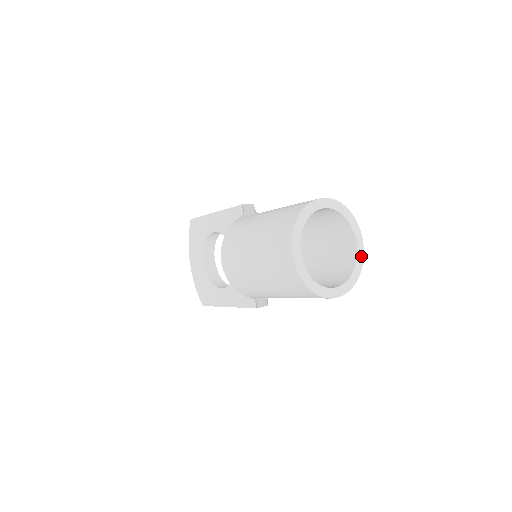
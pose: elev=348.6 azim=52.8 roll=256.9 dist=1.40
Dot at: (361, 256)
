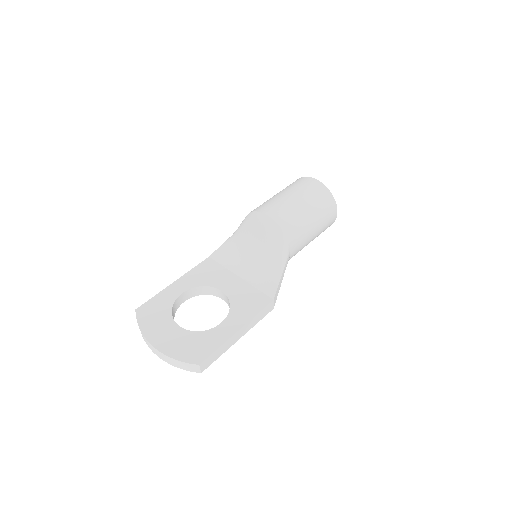
Dot at: occluded
